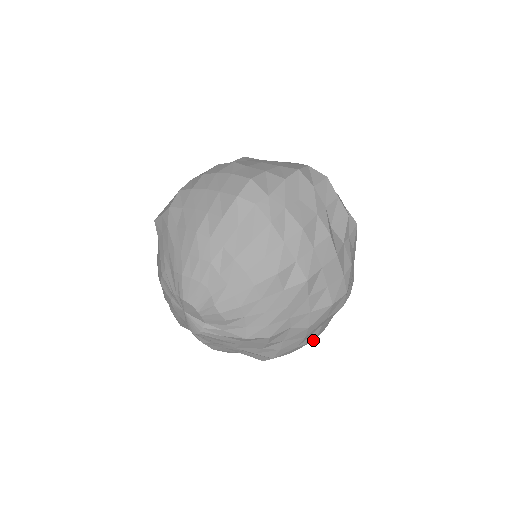
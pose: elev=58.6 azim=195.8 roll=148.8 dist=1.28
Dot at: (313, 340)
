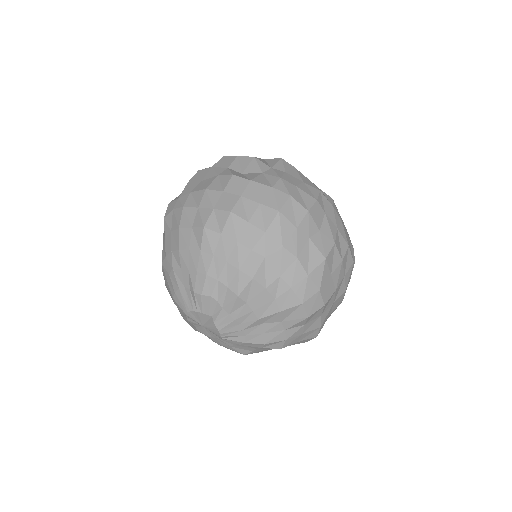
Dot at: (323, 259)
